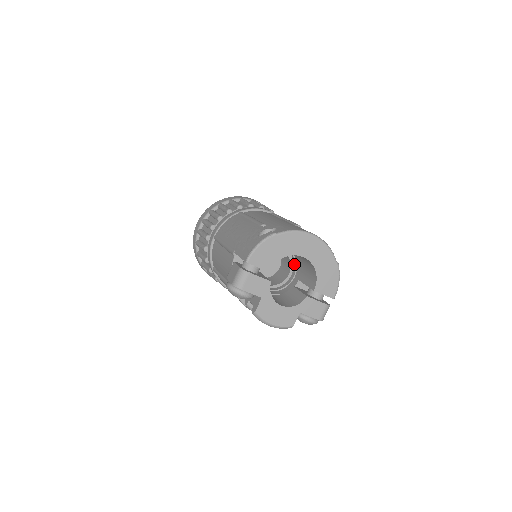
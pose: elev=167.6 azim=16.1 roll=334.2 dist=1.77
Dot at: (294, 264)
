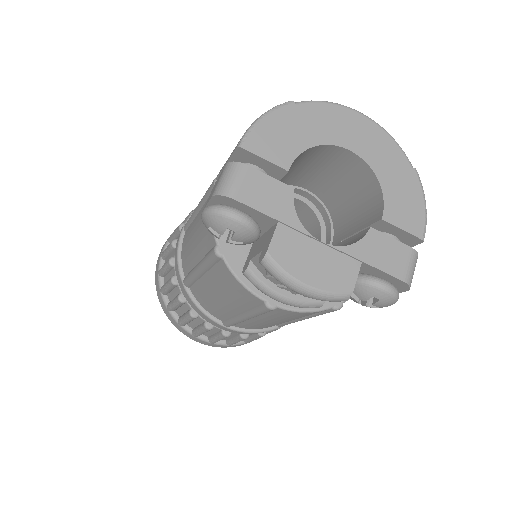
Dot at: (327, 225)
